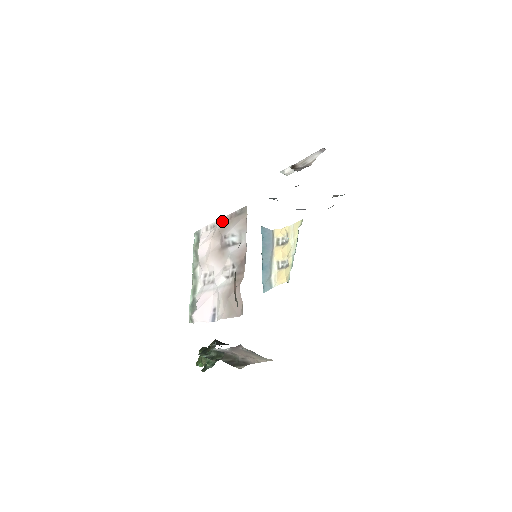
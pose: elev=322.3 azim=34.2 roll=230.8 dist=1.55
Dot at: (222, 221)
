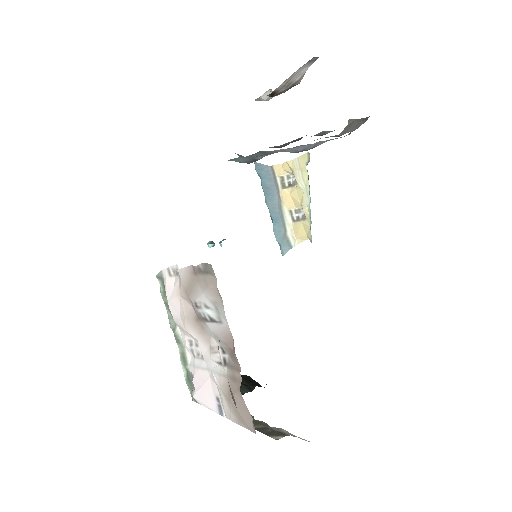
Dot at: (184, 273)
